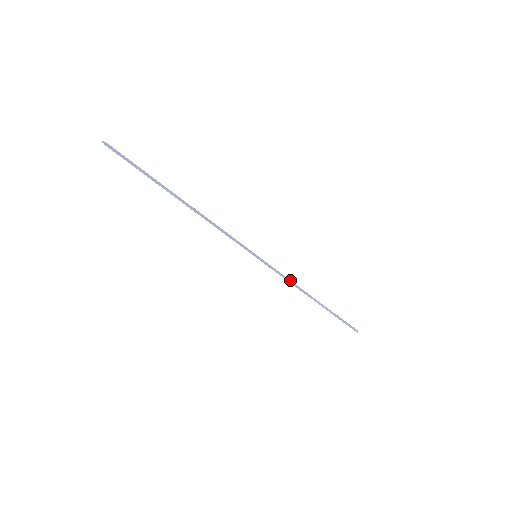
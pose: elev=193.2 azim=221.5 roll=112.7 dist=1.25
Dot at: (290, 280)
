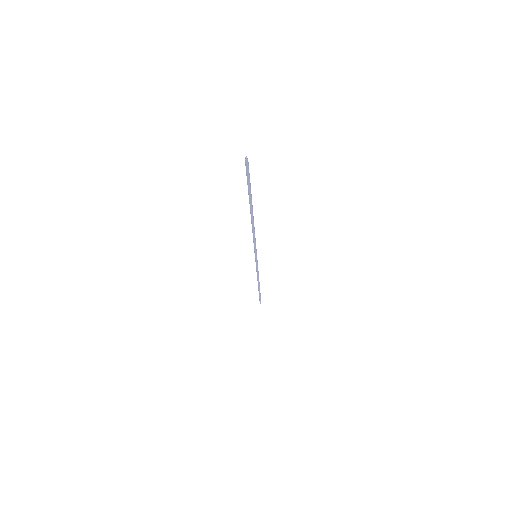
Dot at: (258, 272)
